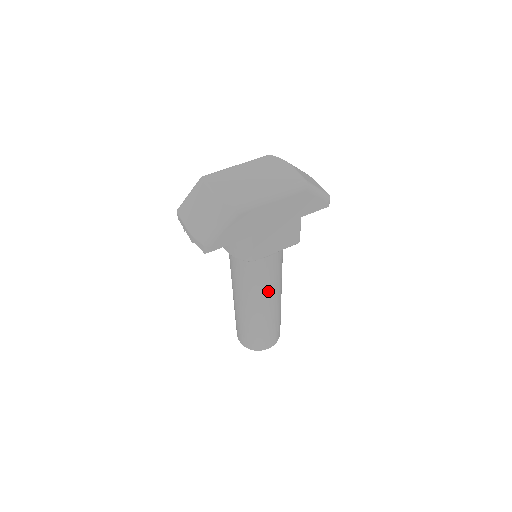
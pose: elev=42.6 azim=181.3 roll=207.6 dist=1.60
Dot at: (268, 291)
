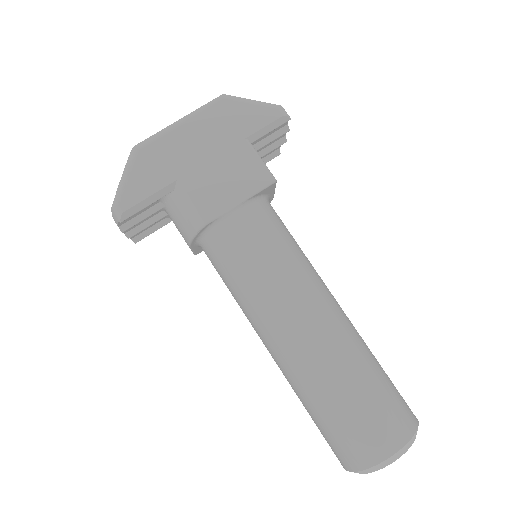
Dot at: (281, 287)
